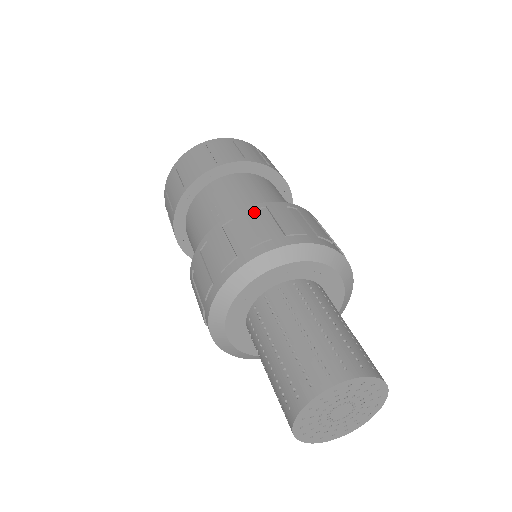
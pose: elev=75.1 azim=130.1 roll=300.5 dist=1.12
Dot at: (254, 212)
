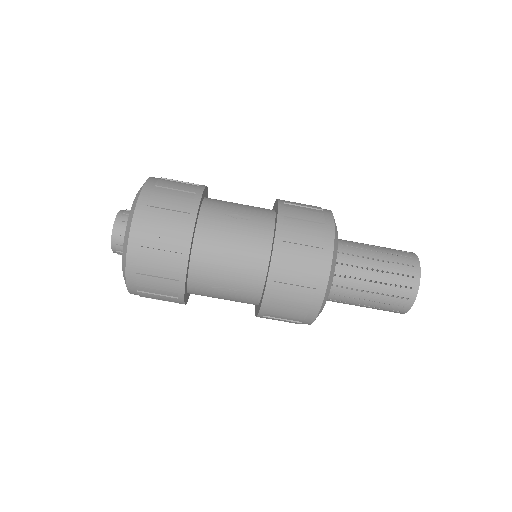
Dot at: (278, 283)
